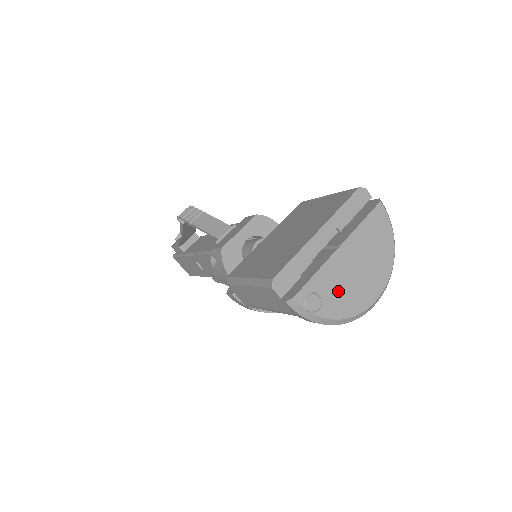
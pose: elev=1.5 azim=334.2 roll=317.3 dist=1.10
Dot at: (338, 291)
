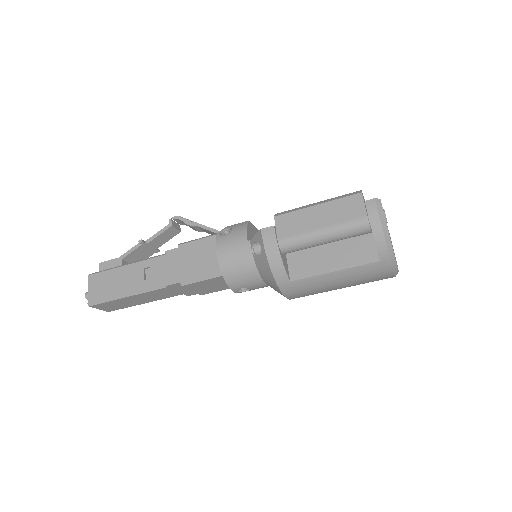
Dot at: occluded
